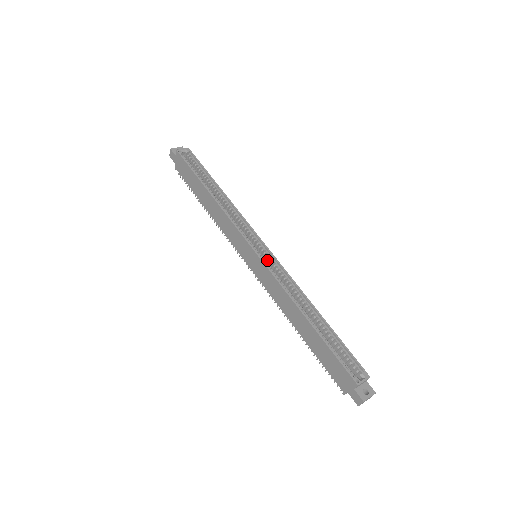
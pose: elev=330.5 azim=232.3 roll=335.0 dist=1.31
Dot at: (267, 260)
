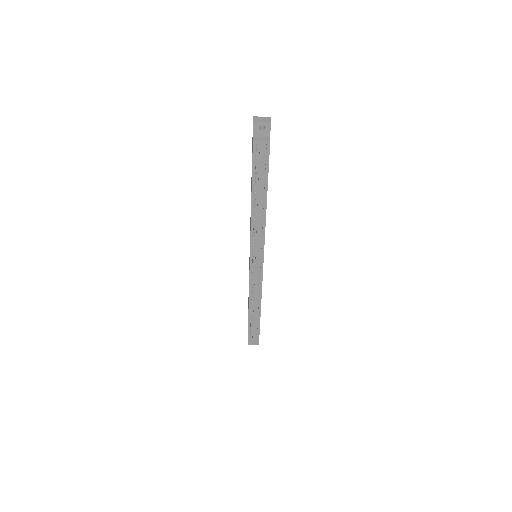
Dot at: occluded
